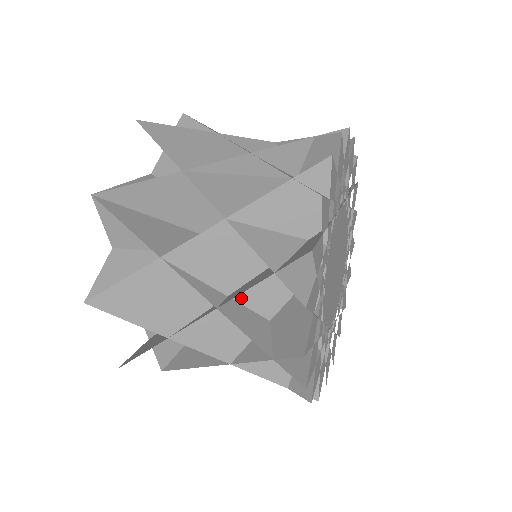
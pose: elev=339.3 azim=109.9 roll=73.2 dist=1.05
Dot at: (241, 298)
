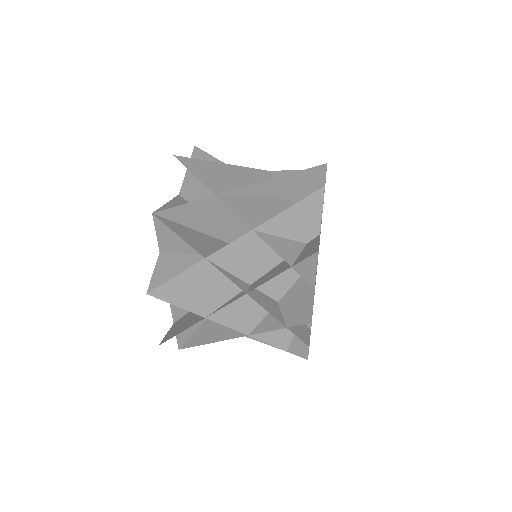
Dot at: (259, 286)
